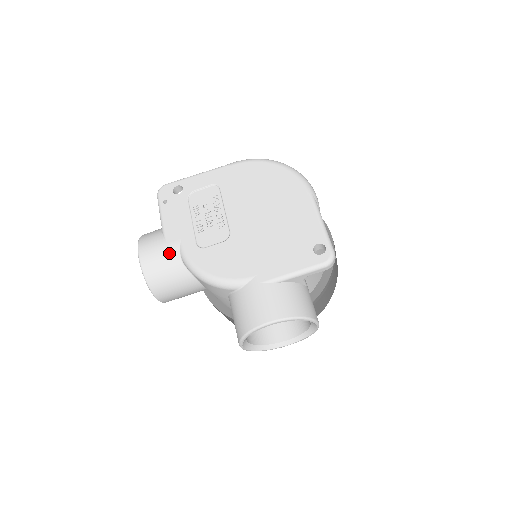
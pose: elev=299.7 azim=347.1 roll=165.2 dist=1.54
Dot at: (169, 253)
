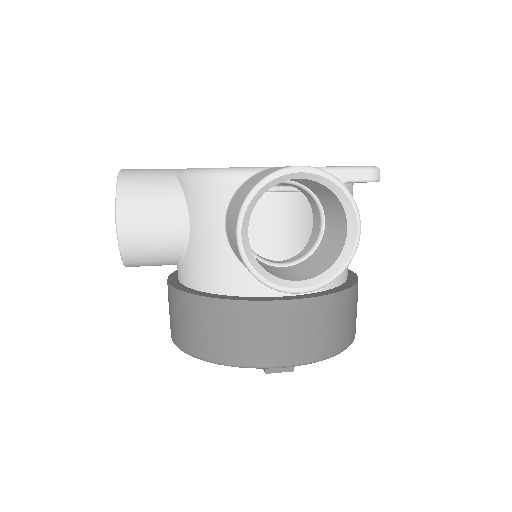
Dot at: (162, 171)
